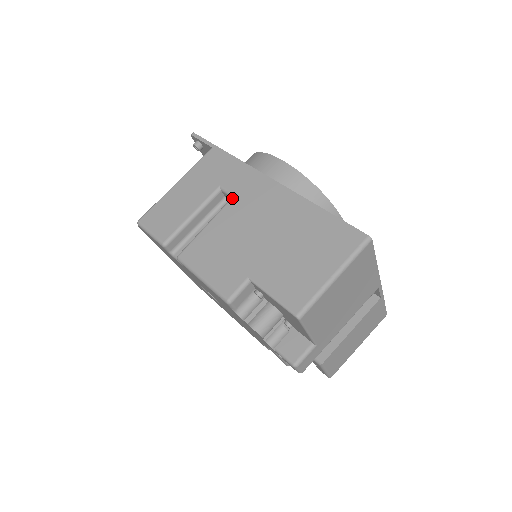
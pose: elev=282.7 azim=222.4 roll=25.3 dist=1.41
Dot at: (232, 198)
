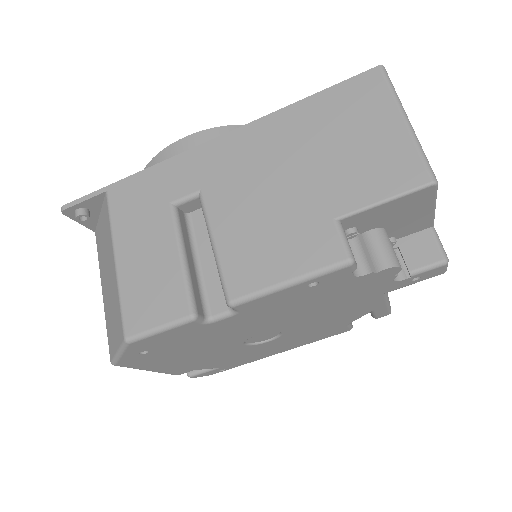
Dot at: (202, 195)
